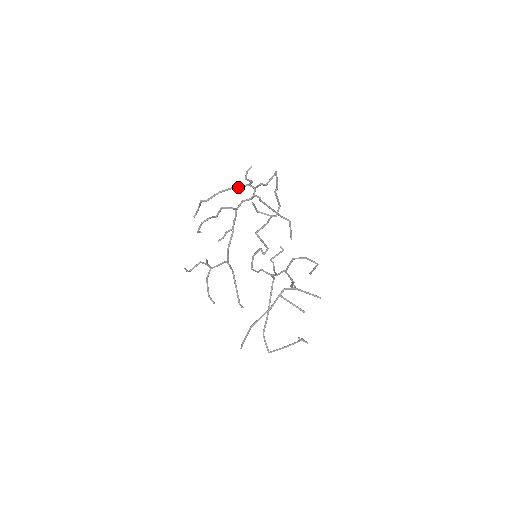
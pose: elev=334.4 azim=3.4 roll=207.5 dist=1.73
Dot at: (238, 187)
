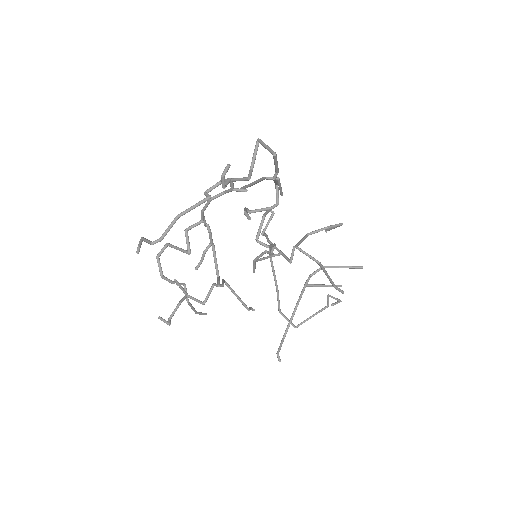
Dot at: (205, 194)
